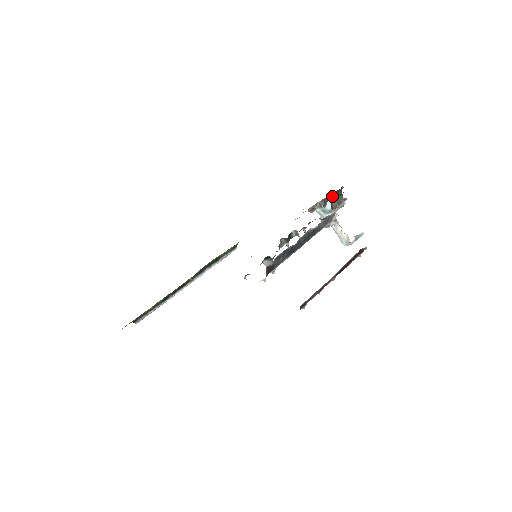
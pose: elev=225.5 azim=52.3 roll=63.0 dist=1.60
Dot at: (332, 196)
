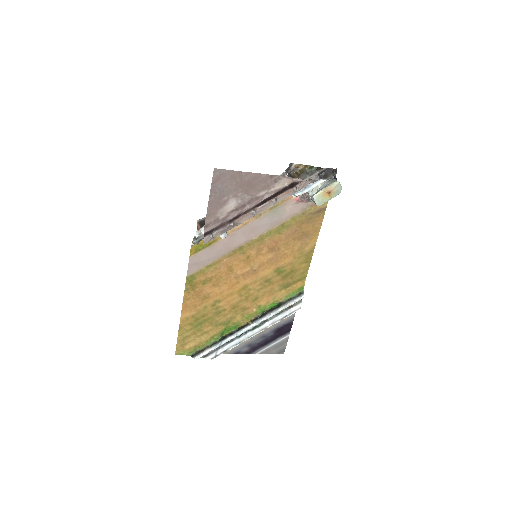
Dot at: occluded
